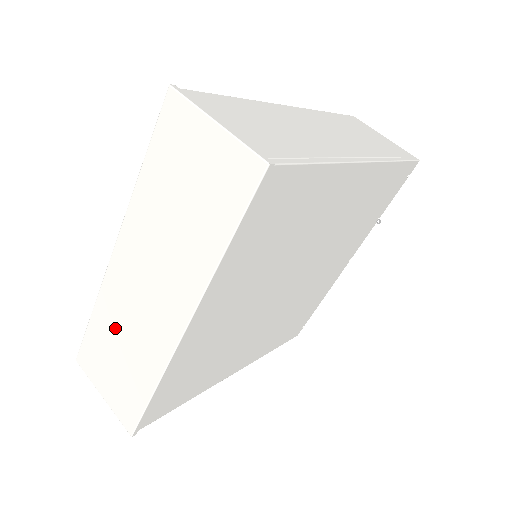
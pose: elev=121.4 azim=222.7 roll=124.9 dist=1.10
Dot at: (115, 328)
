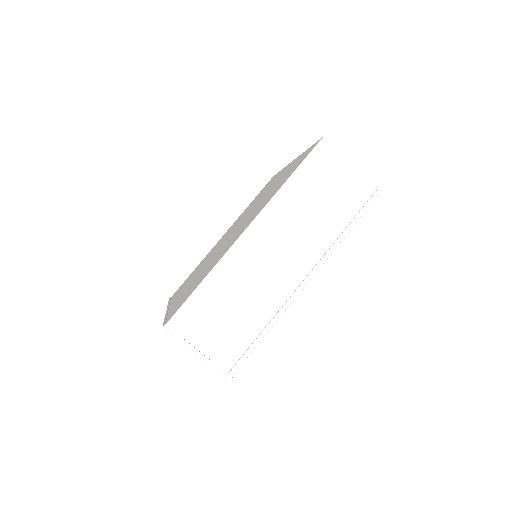
Dot at: occluded
